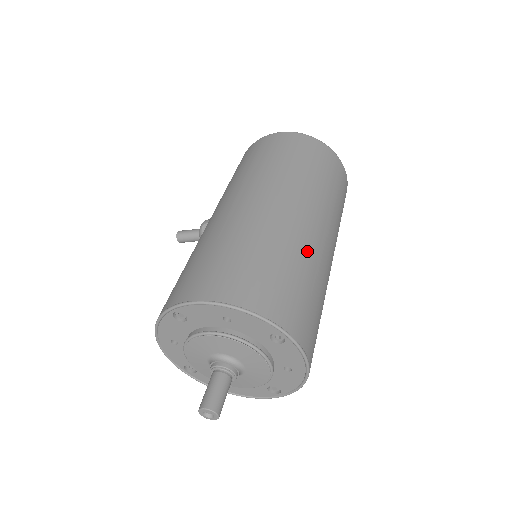
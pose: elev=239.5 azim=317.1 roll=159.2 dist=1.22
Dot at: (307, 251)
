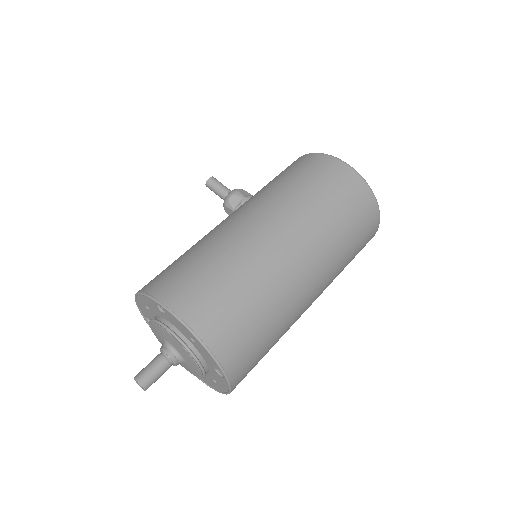
Dot at: (289, 311)
